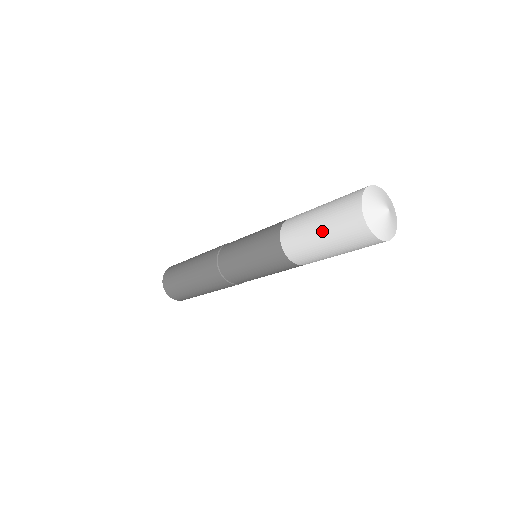
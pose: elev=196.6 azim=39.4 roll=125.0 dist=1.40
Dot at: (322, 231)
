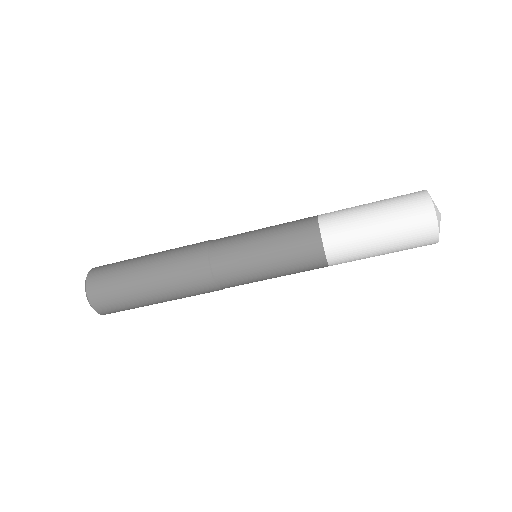
Dot at: (386, 241)
